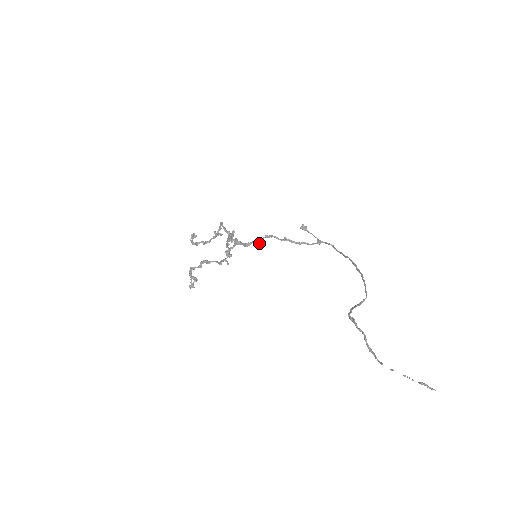
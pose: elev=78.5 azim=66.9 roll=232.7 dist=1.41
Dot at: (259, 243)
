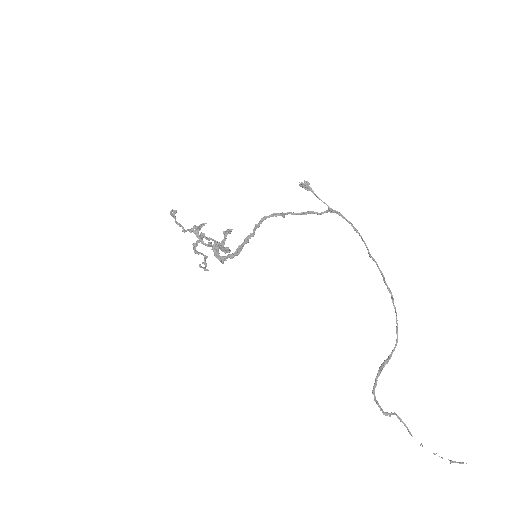
Dot at: (253, 236)
